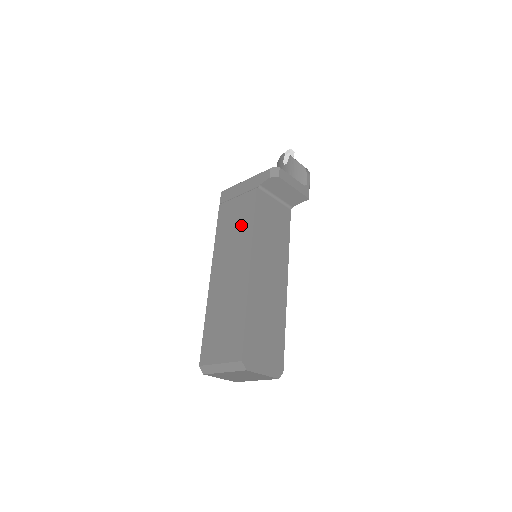
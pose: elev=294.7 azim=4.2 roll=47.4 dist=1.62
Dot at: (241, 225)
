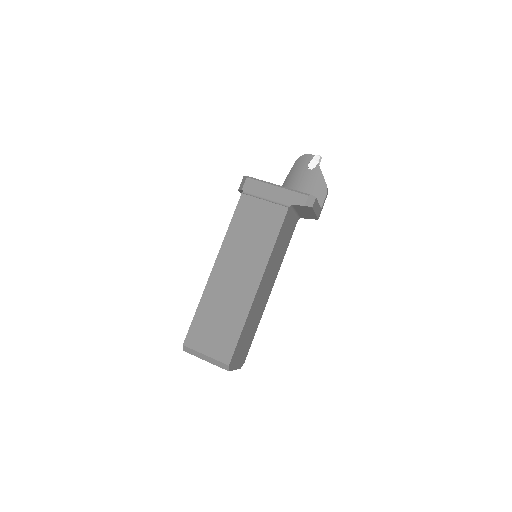
Dot at: (261, 236)
